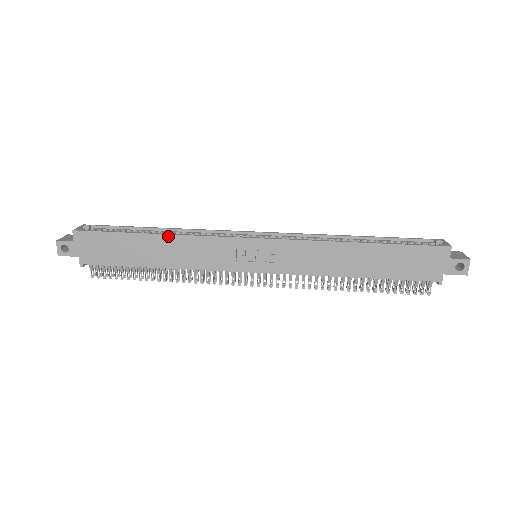
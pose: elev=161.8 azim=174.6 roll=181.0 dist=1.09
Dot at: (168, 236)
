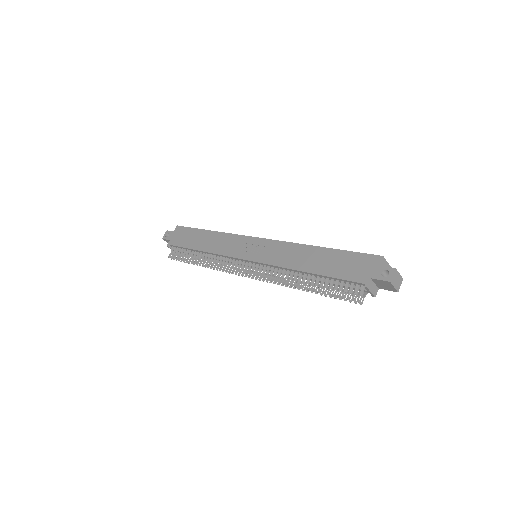
Dot at: (216, 232)
